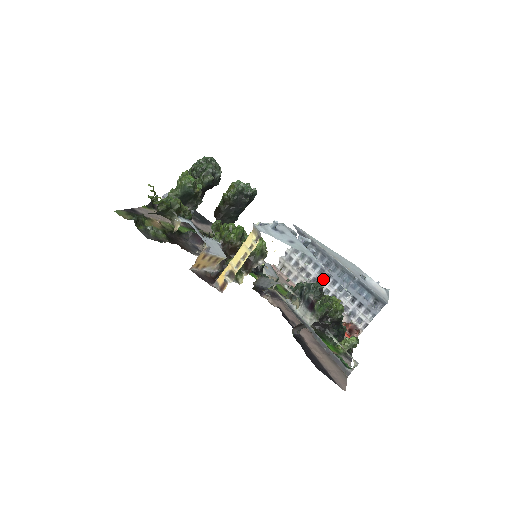
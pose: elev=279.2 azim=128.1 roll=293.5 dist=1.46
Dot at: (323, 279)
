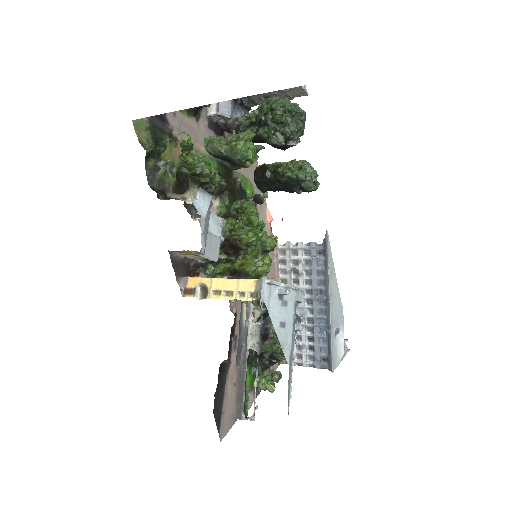
Dot at: (305, 299)
